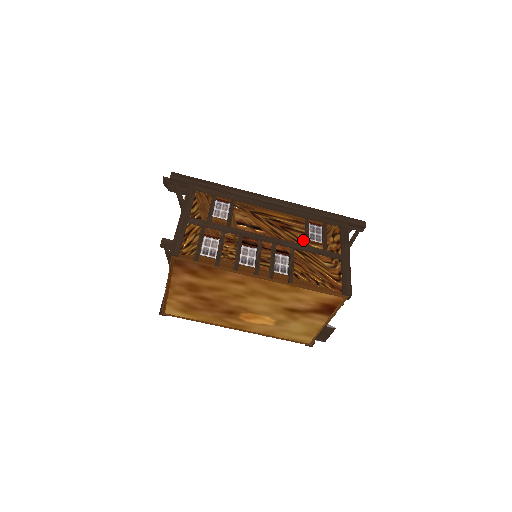
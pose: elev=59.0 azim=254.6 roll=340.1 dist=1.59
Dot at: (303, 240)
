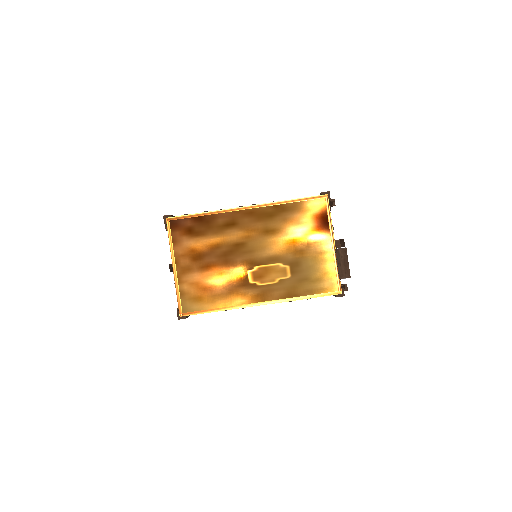
Dot at: occluded
